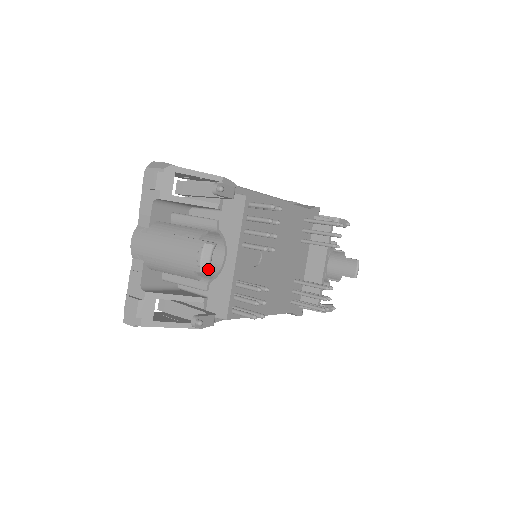
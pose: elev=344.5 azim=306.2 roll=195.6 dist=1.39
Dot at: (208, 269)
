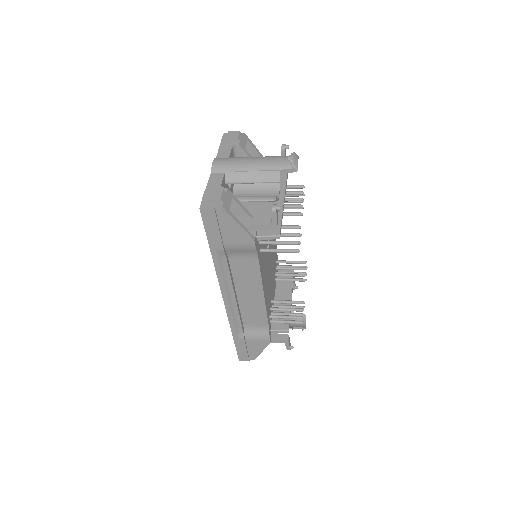
Dot at: (297, 165)
